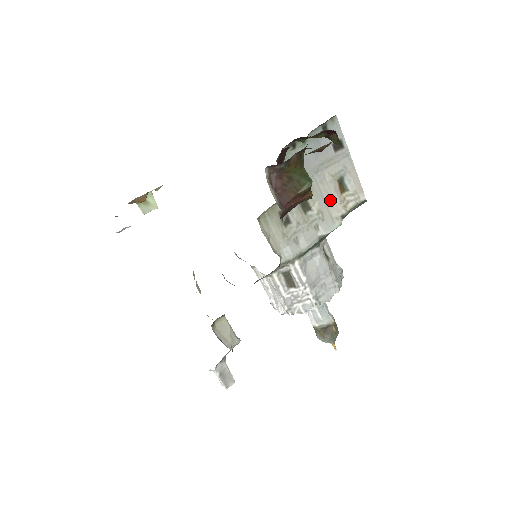
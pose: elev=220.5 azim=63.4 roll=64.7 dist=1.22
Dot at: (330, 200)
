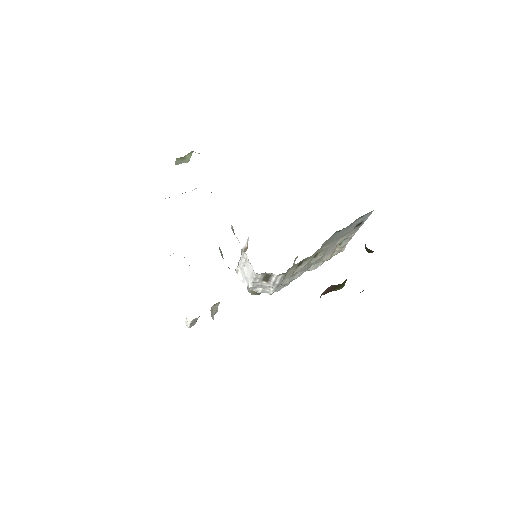
Dot at: (329, 252)
